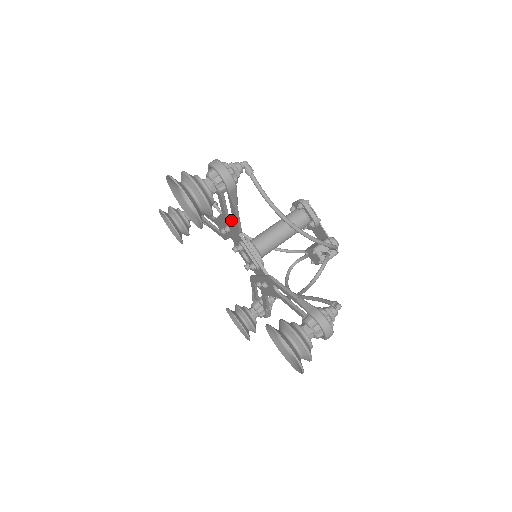
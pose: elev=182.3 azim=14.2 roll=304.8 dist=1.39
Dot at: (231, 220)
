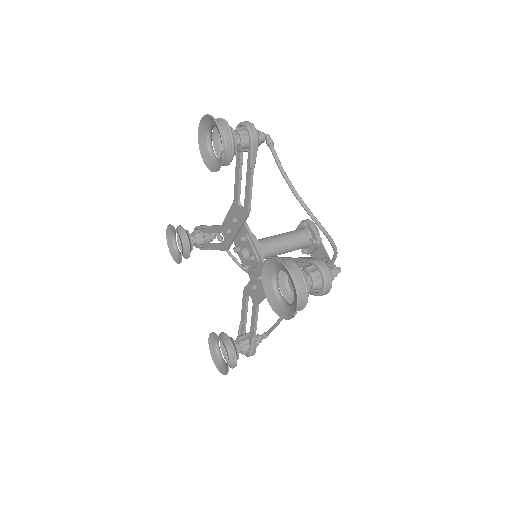
Dot at: (241, 205)
